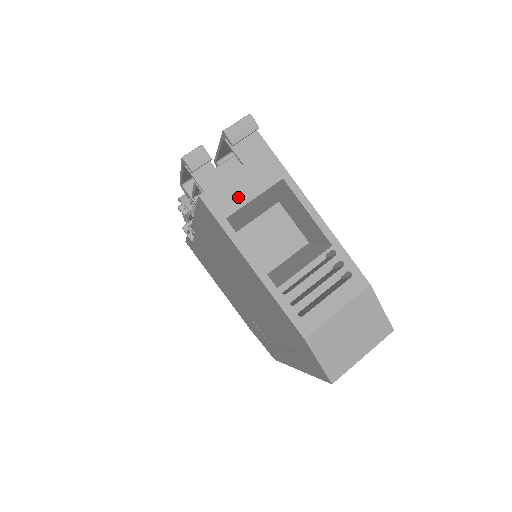
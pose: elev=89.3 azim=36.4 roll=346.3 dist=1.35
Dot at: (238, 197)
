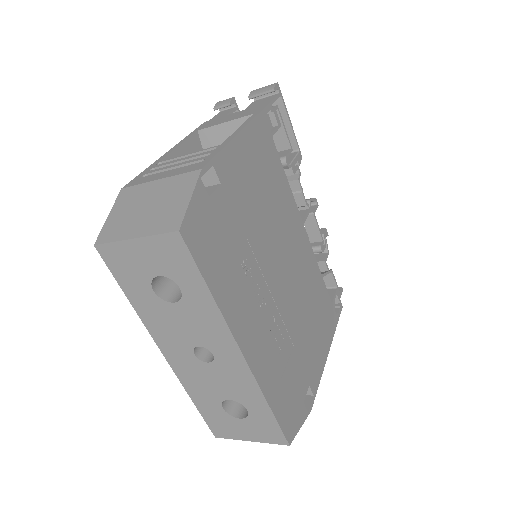
Dot at: (218, 122)
